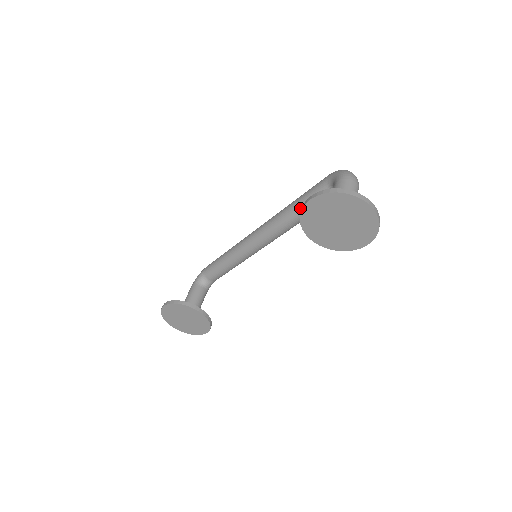
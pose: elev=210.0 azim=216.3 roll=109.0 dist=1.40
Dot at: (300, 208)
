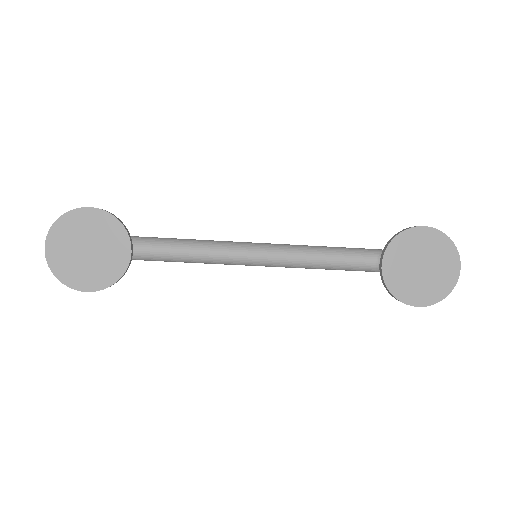
Dot at: (333, 252)
